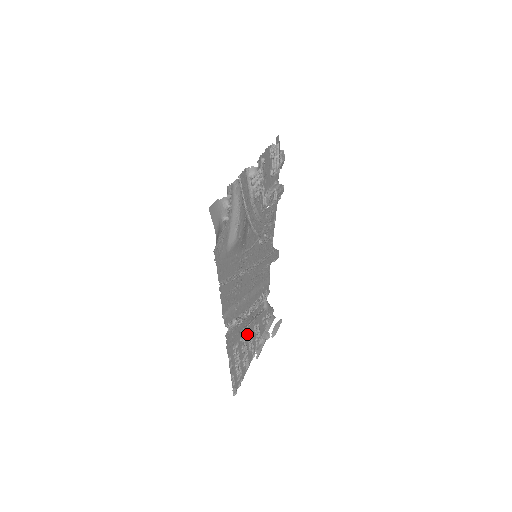
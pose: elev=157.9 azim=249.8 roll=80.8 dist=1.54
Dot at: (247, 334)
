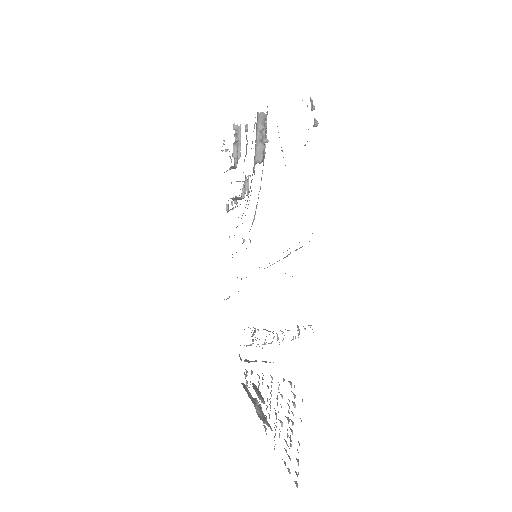
Dot at: occluded
